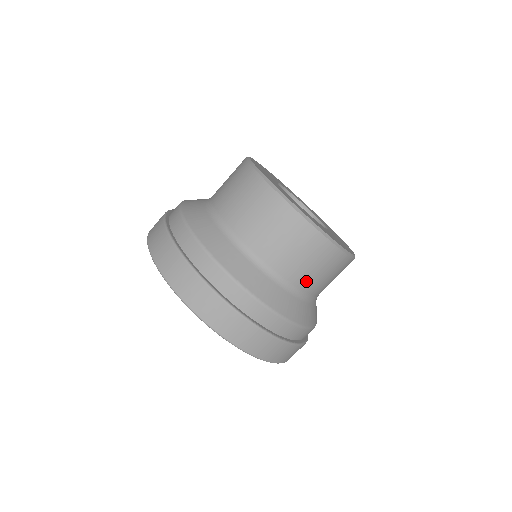
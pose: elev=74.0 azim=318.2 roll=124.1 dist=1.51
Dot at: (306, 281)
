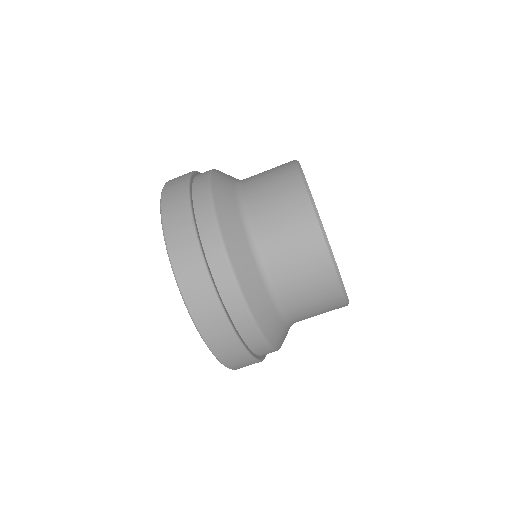
Dot at: occluded
